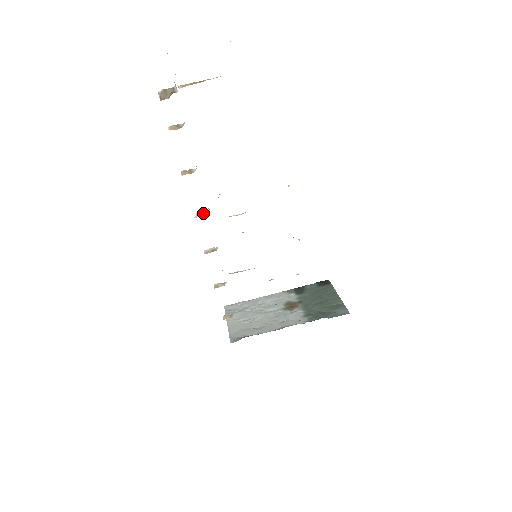
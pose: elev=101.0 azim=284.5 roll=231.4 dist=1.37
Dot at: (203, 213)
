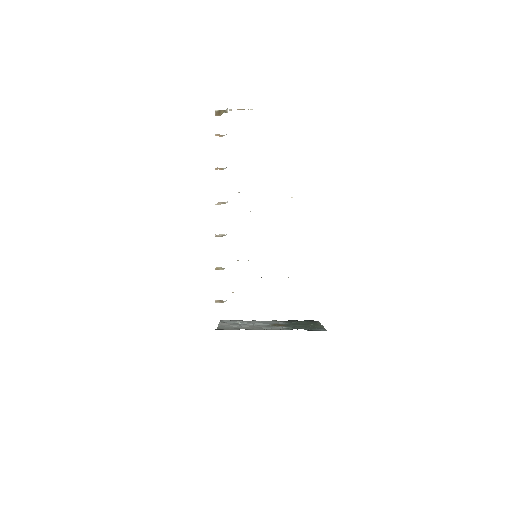
Dot at: (223, 203)
